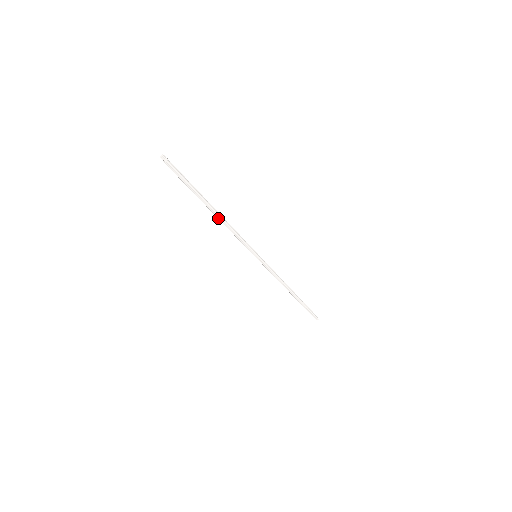
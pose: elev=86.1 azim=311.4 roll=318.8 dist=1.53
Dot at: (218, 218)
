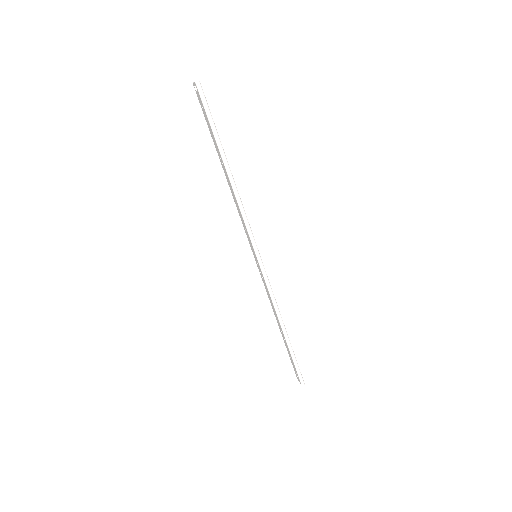
Dot at: (230, 180)
